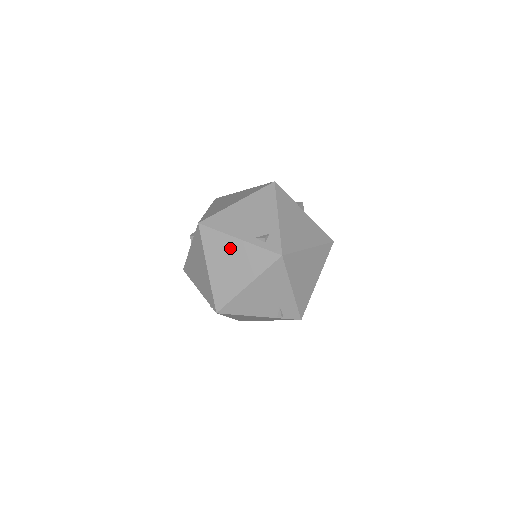
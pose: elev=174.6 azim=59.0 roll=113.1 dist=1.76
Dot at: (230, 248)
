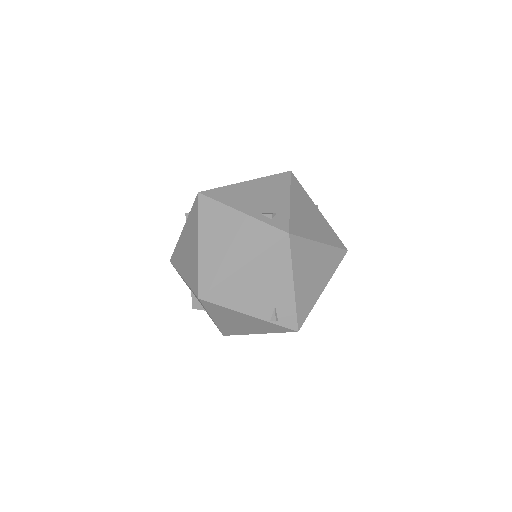
Dot at: (229, 222)
